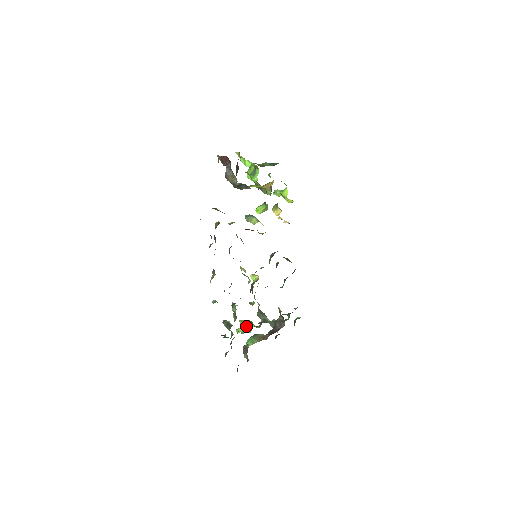
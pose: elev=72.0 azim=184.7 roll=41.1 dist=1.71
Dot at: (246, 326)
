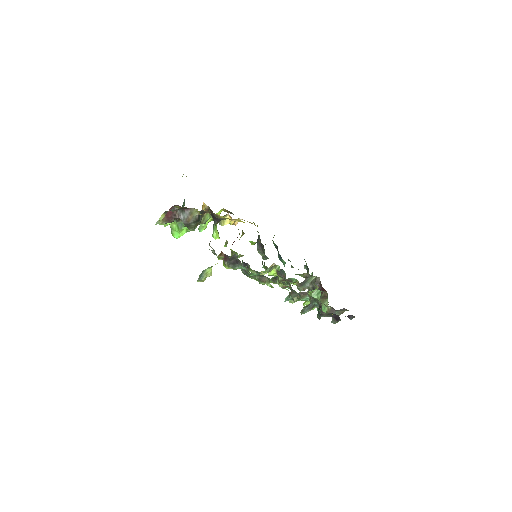
Dot at: (313, 296)
